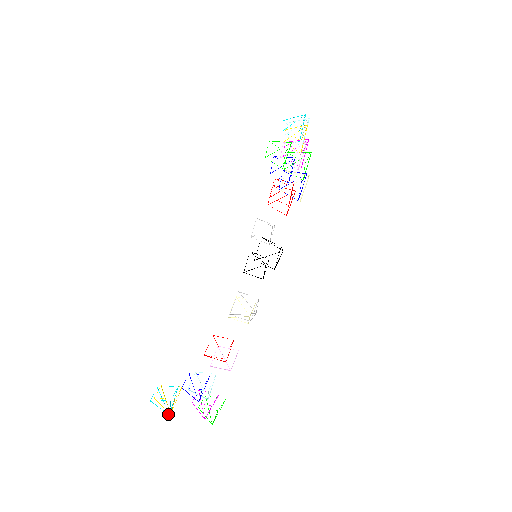
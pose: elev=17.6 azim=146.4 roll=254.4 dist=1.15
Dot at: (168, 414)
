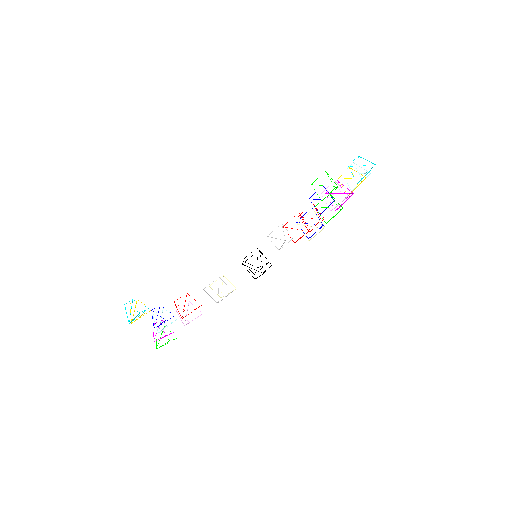
Dot at: (129, 323)
